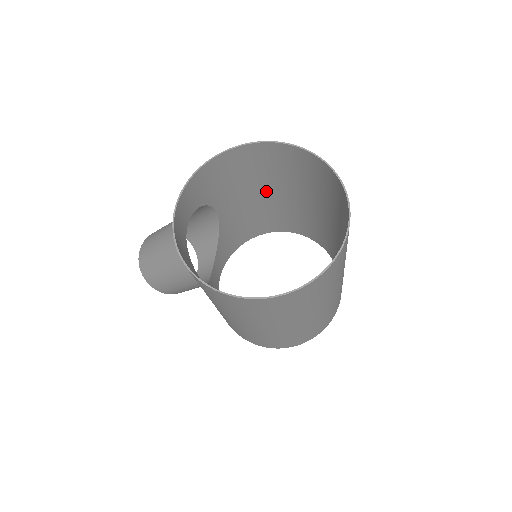
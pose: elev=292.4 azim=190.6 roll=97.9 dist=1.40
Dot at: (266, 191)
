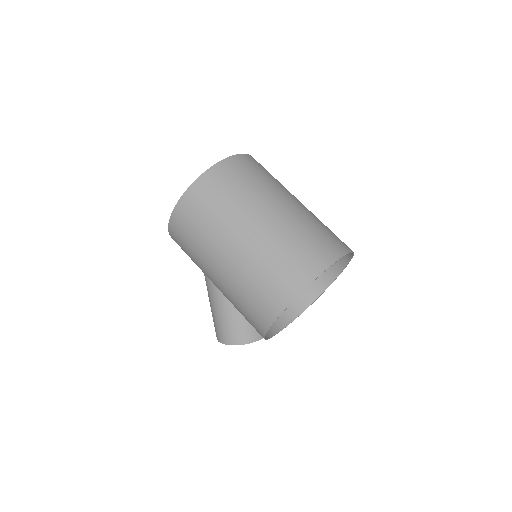
Dot at: occluded
